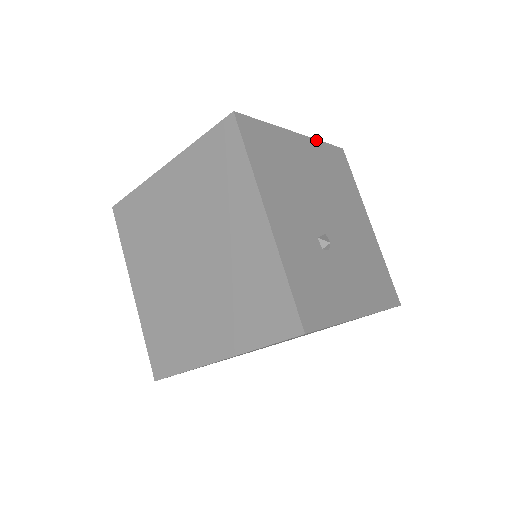
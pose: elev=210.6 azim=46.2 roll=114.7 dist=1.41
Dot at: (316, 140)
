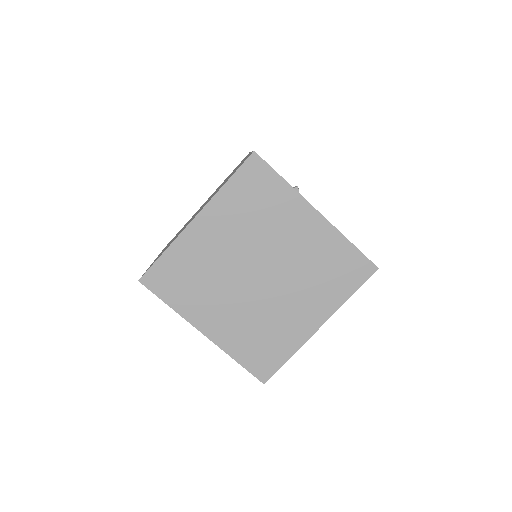
Dot at: occluded
